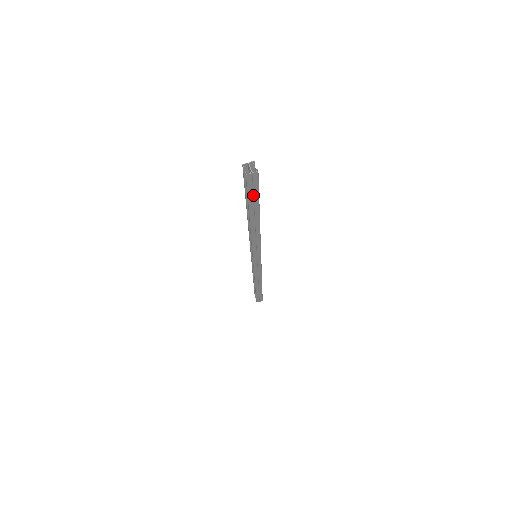
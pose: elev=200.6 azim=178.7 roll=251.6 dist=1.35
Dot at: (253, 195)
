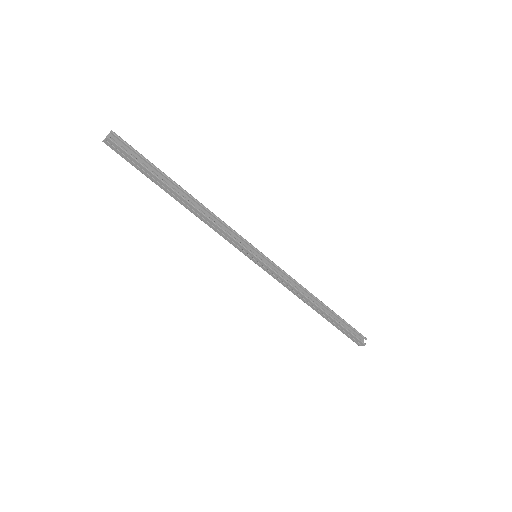
Dot at: (137, 165)
